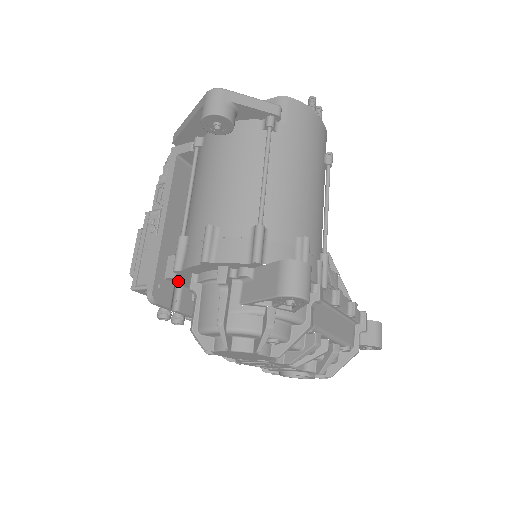
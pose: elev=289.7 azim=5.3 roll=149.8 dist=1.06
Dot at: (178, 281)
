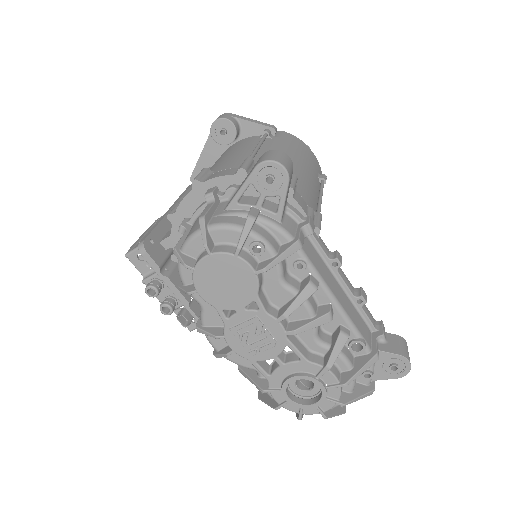
Dot at: (172, 247)
